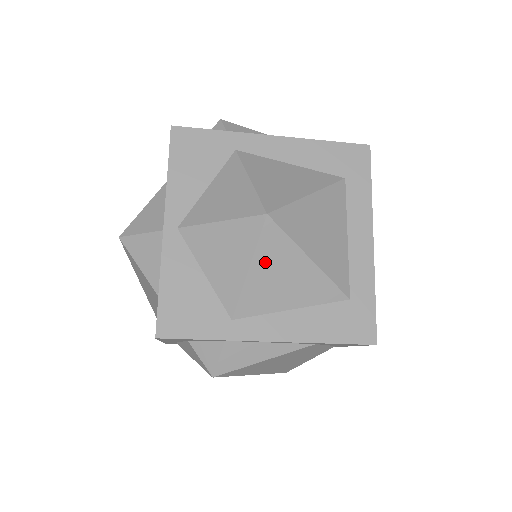
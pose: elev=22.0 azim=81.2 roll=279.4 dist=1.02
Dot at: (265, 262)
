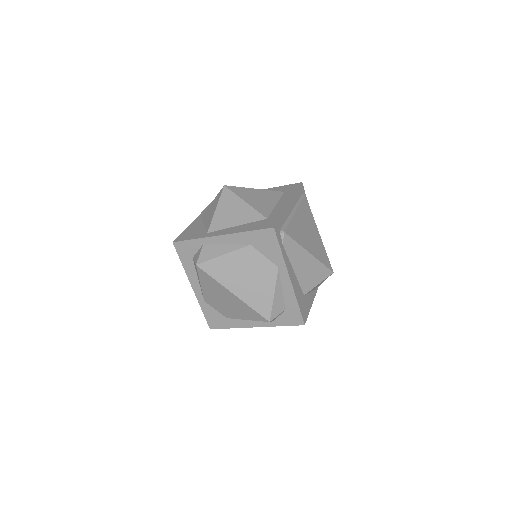
Dot at: (223, 205)
